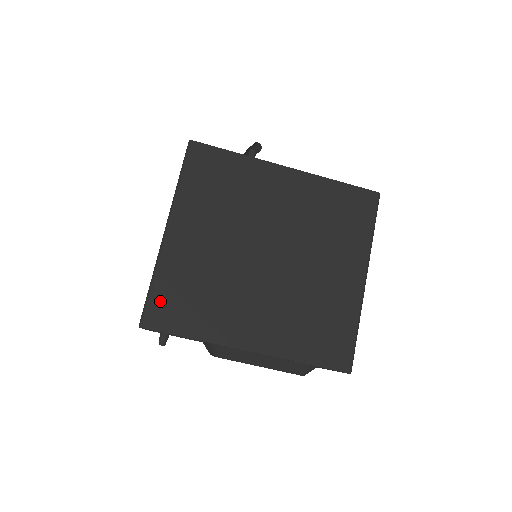
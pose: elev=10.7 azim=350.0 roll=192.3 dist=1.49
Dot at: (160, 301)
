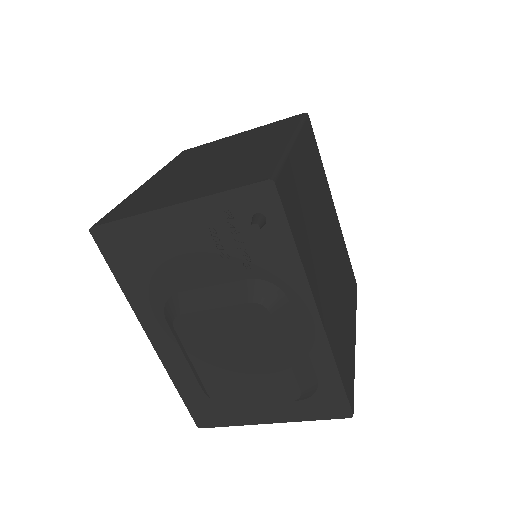
Dot at: (287, 182)
